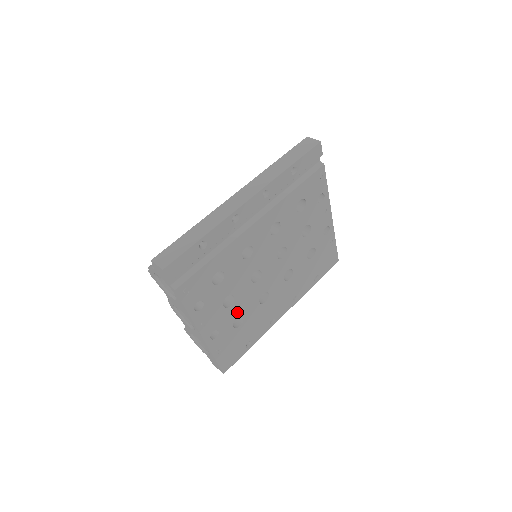
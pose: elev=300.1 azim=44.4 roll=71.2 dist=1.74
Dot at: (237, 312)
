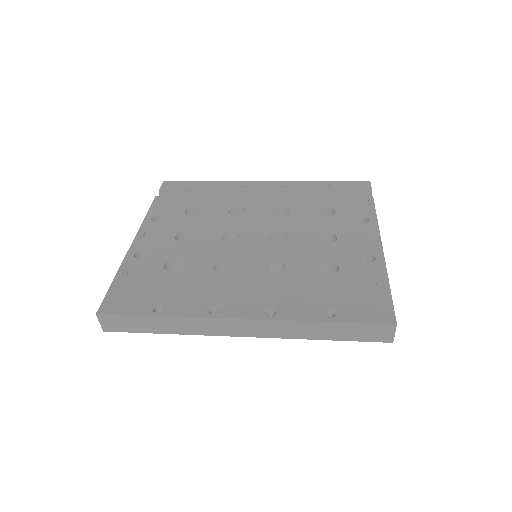
Dot at: (182, 254)
